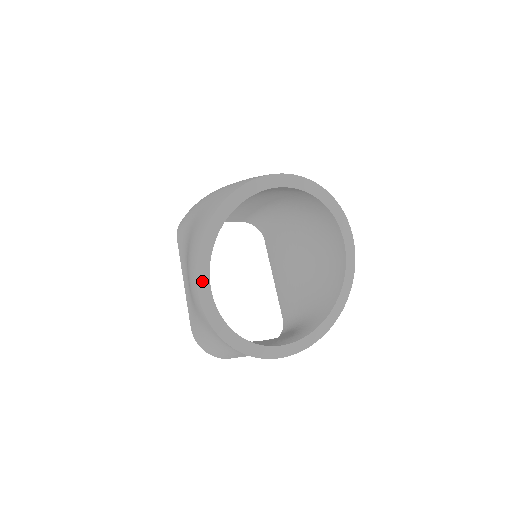
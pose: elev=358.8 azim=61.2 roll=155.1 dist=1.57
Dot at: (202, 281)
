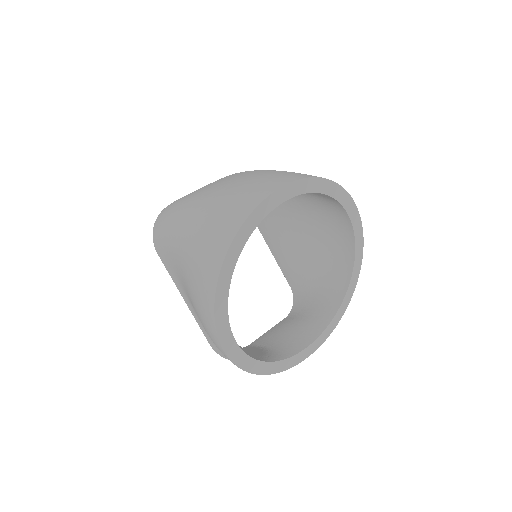
Dot at: (227, 342)
